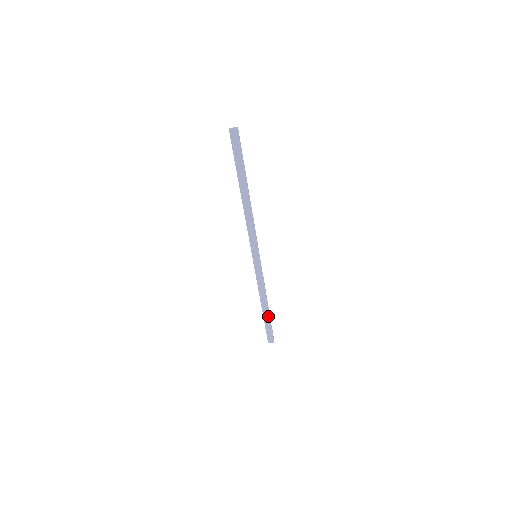
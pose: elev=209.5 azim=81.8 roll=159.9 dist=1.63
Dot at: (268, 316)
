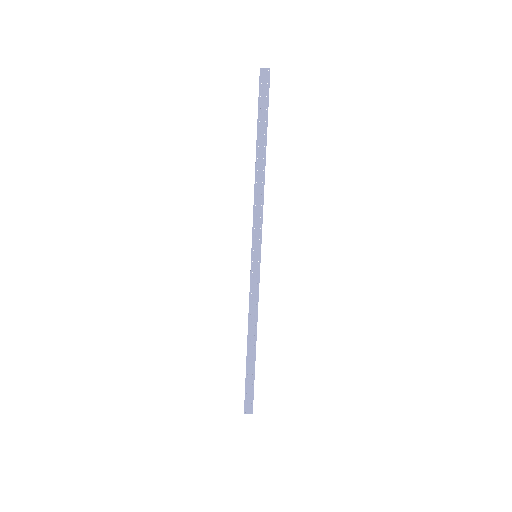
Dot at: (253, 362)
